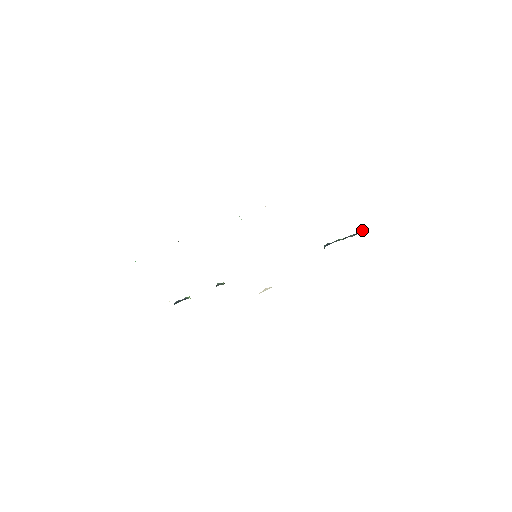
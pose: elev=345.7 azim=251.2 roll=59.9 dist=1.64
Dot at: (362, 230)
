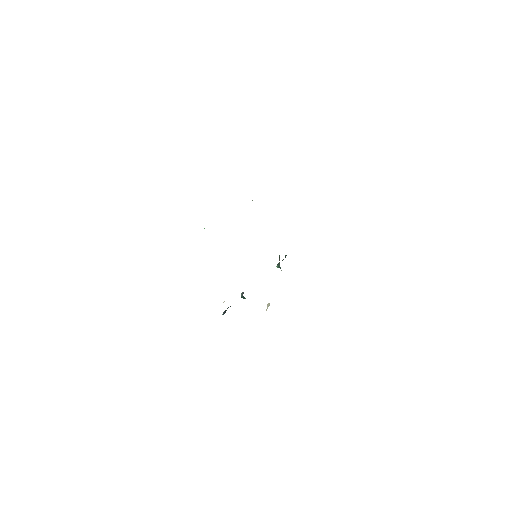
Dot at: occluded
